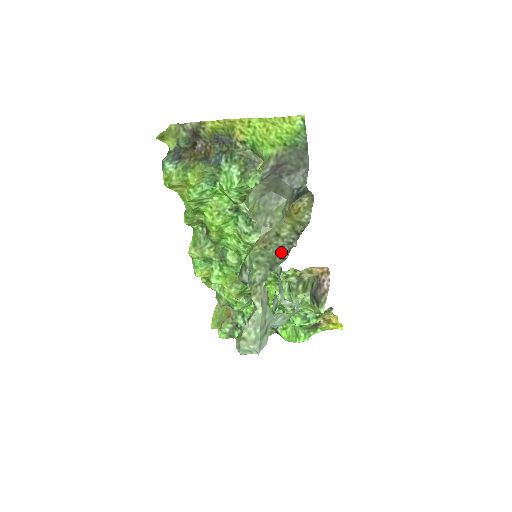
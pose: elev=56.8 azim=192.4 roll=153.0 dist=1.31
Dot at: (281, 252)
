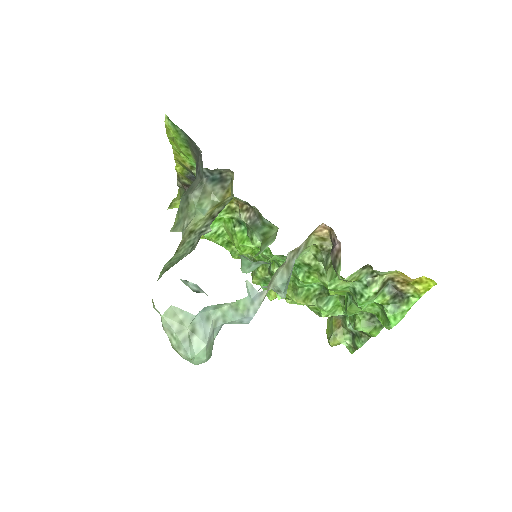
Dot at: (192, 246)
